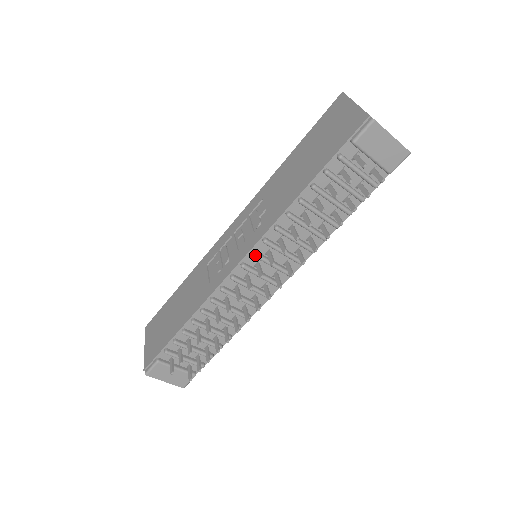
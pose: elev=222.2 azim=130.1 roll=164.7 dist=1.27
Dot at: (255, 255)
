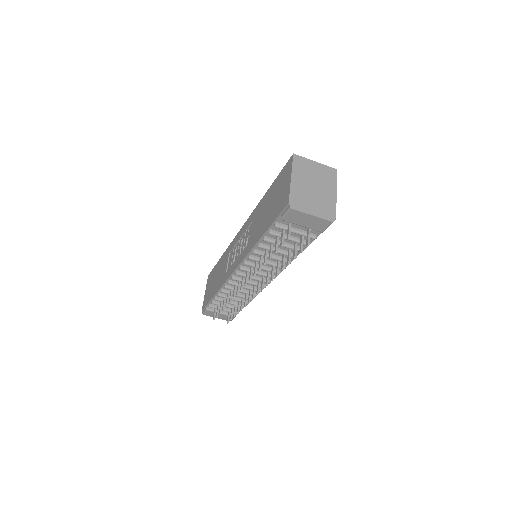
Dot at: (241, 269)
